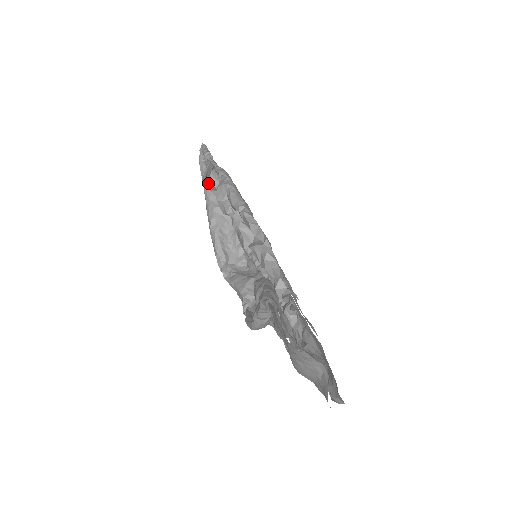
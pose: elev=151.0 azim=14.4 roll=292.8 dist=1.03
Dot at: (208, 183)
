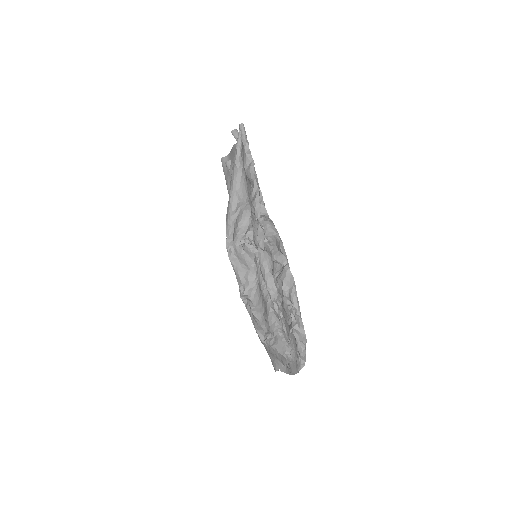
Dot at: (259, 222)
